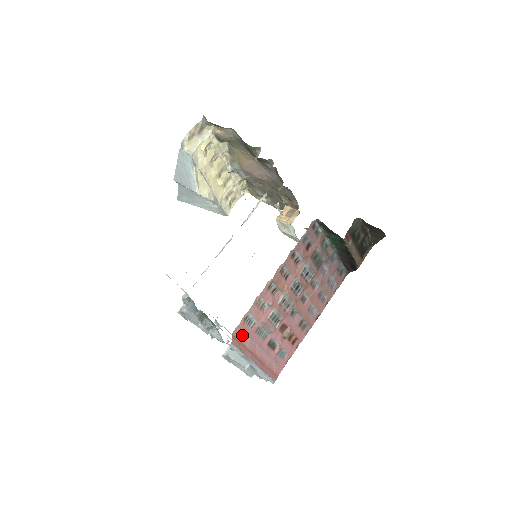
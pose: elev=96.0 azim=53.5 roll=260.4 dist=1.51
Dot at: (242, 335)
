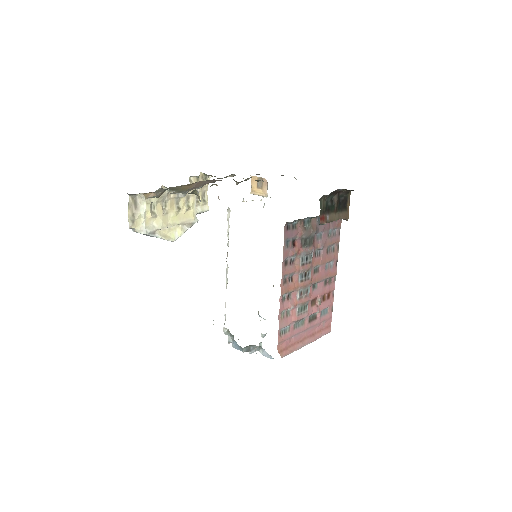
Dot at: (285, 343)
